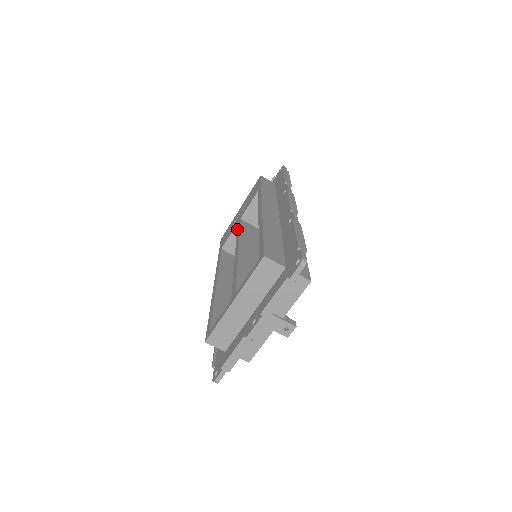
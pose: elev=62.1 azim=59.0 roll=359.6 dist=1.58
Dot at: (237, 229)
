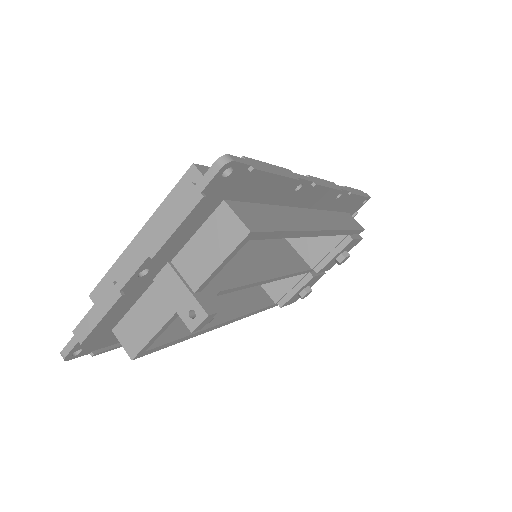
Dot at: occluded
